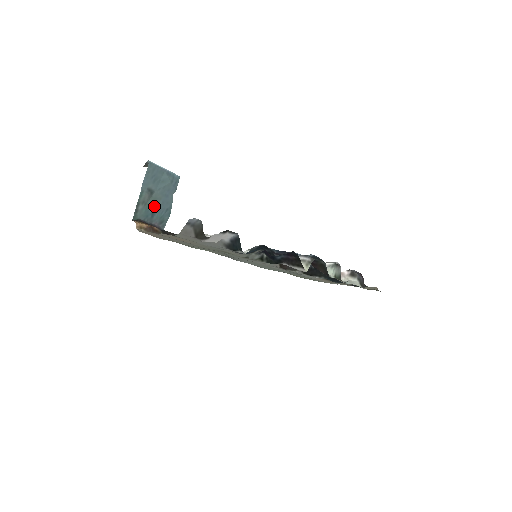
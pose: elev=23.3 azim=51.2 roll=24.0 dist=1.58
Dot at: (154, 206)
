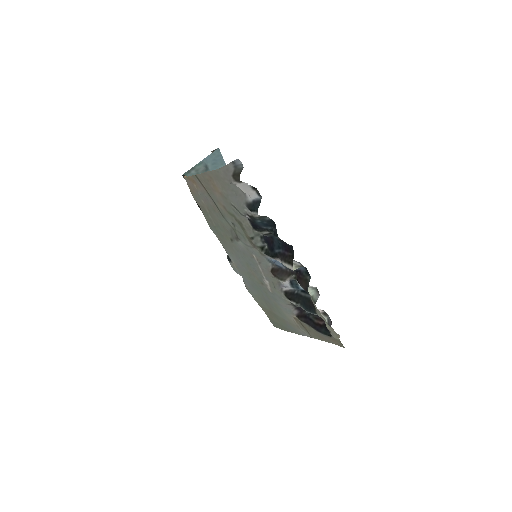
Dot at: occluded
